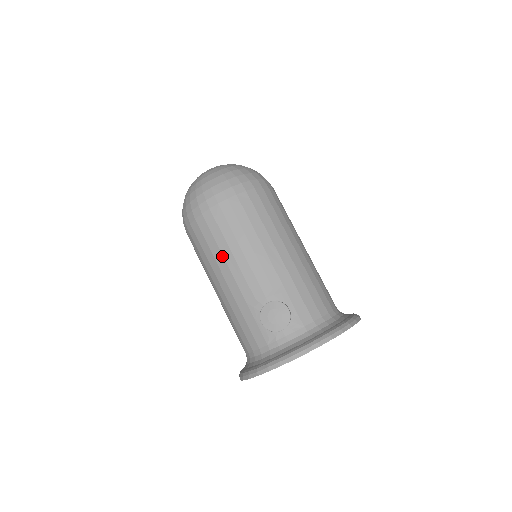
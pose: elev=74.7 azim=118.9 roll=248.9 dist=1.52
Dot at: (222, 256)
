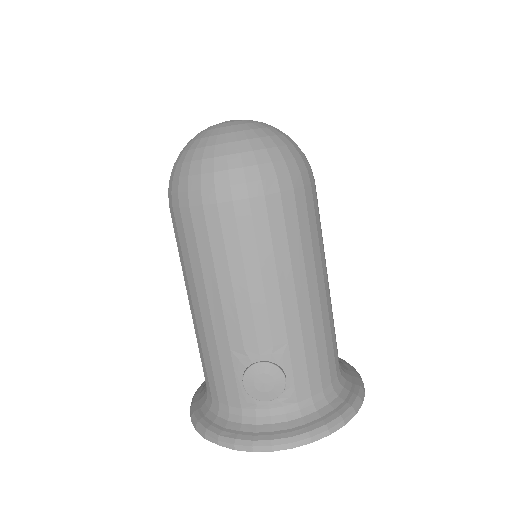
Dot at: (215, 277)
